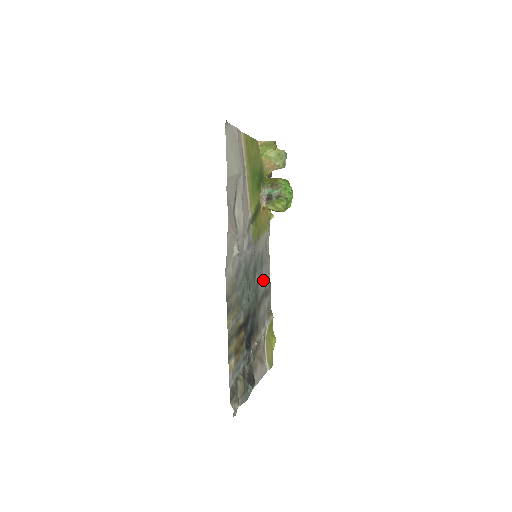
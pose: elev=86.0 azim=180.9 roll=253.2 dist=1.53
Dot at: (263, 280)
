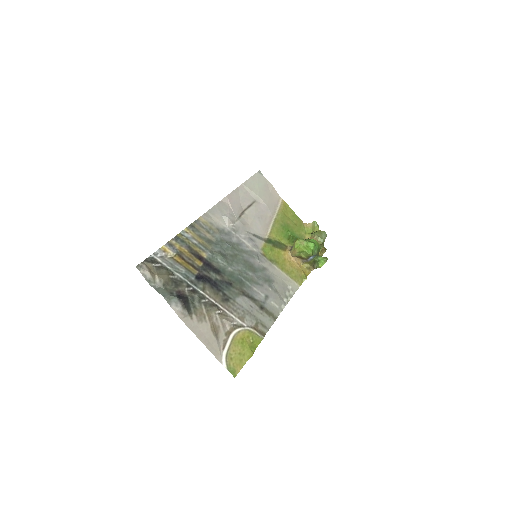
Dot at: (263, 294)
